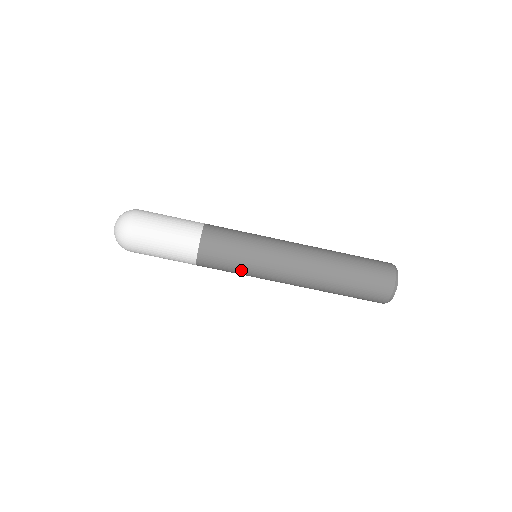
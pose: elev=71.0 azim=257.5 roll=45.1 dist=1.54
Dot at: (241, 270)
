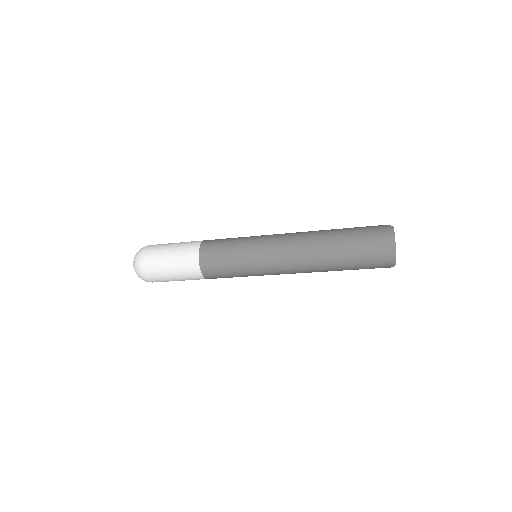
Dot at: (242, 272)
